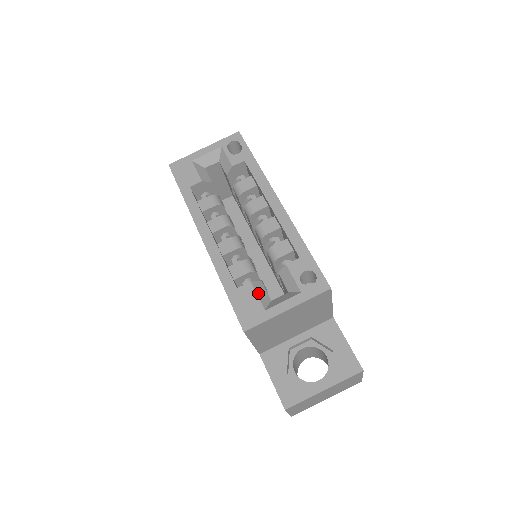
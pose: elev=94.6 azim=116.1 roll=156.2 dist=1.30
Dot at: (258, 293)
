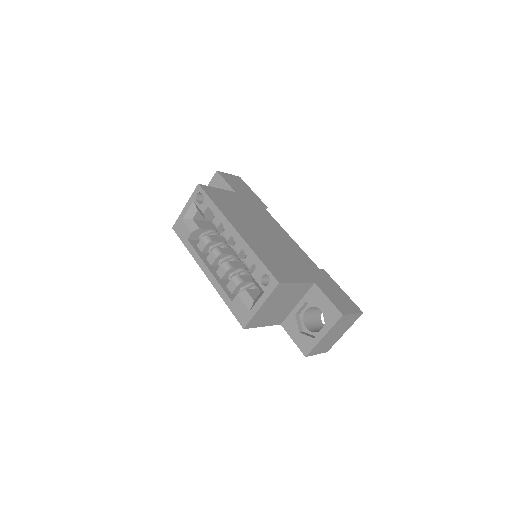
Dot at: (243, 300)
